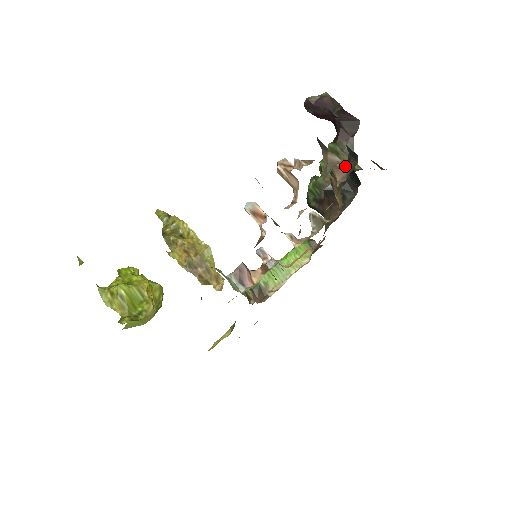
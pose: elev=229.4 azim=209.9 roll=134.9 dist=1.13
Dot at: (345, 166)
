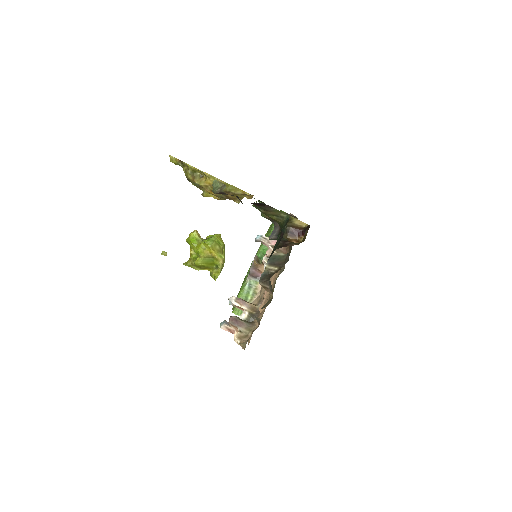
Dot at: (268, 287)
